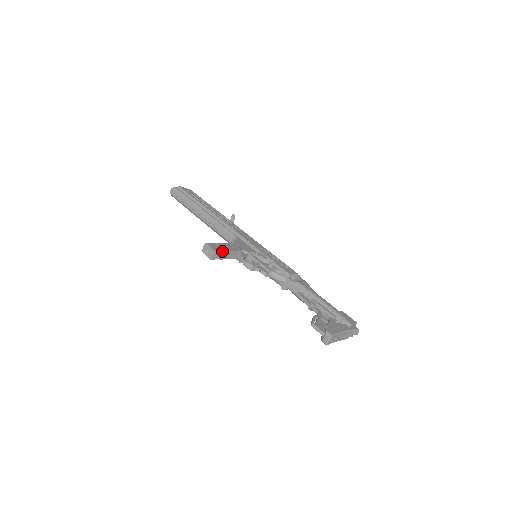
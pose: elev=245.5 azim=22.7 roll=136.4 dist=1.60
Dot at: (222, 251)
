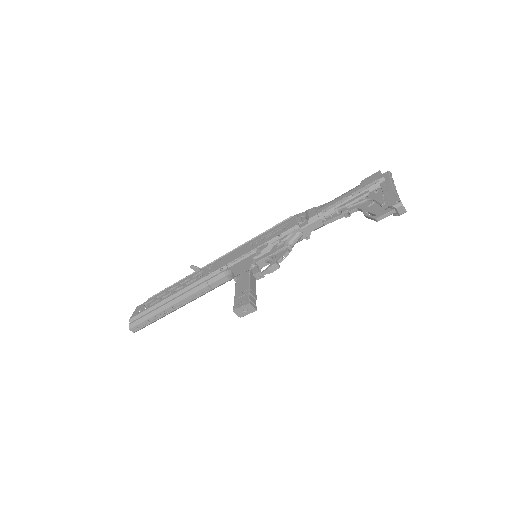
Dot at: (249, 294)
